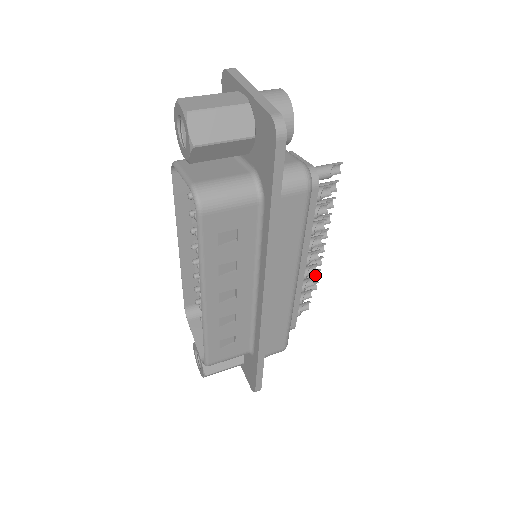
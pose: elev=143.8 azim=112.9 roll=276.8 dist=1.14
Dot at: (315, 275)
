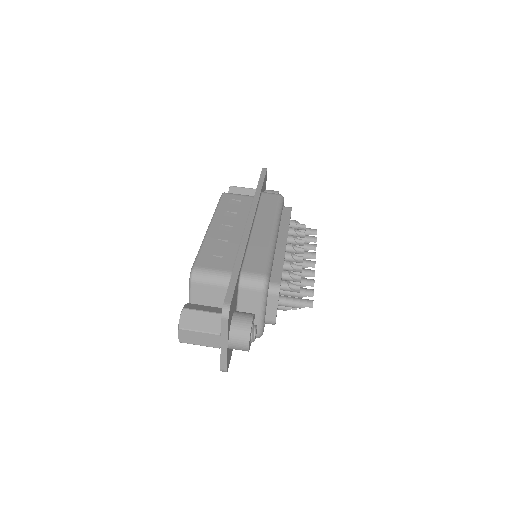
Dot at: (313, 237)
